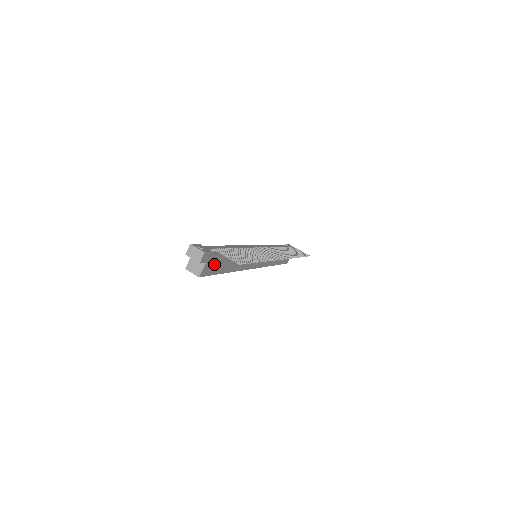
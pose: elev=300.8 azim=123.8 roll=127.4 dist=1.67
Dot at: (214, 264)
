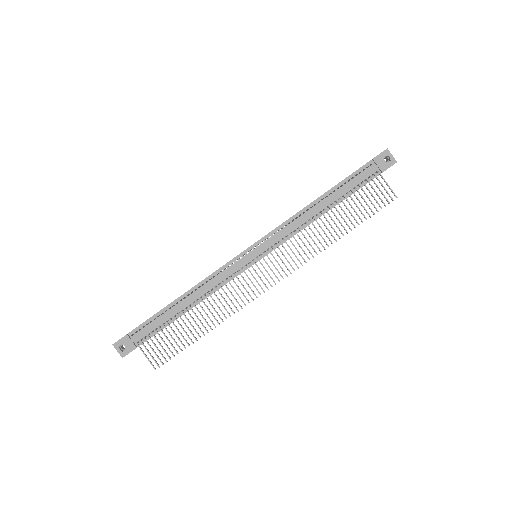
Dot at: occluded
